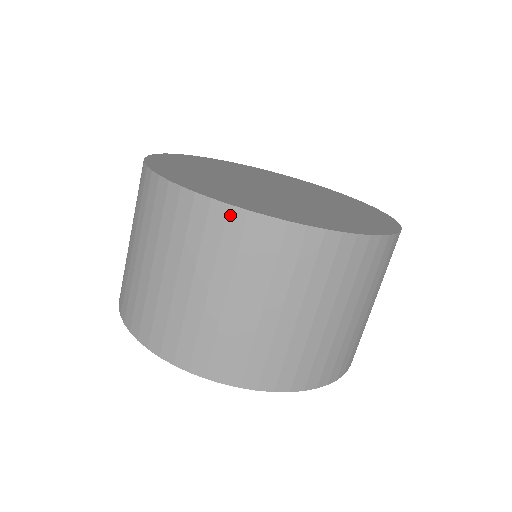
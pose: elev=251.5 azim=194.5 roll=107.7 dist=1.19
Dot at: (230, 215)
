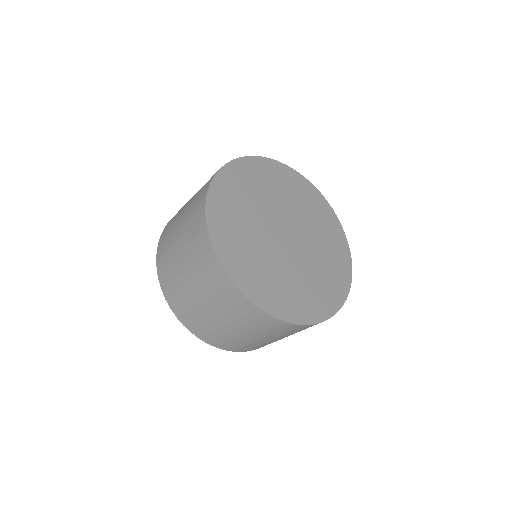
Dot at: (302, 327)
